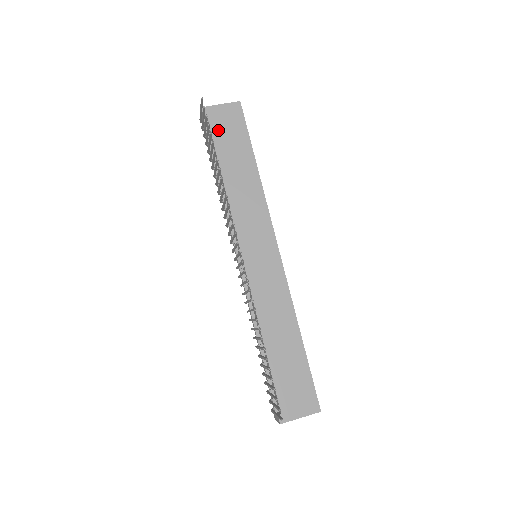
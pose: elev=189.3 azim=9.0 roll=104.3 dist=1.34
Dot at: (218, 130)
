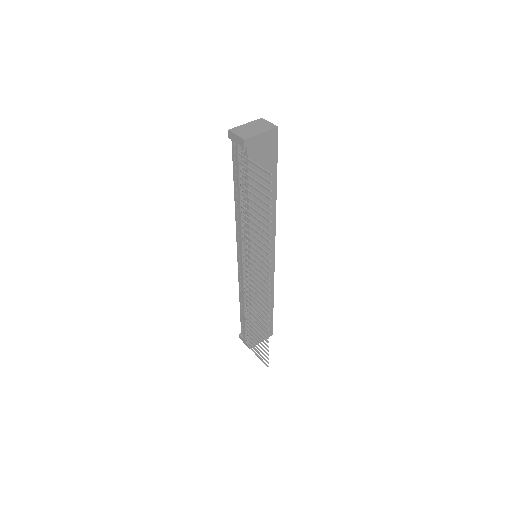
Dot at: occluded
